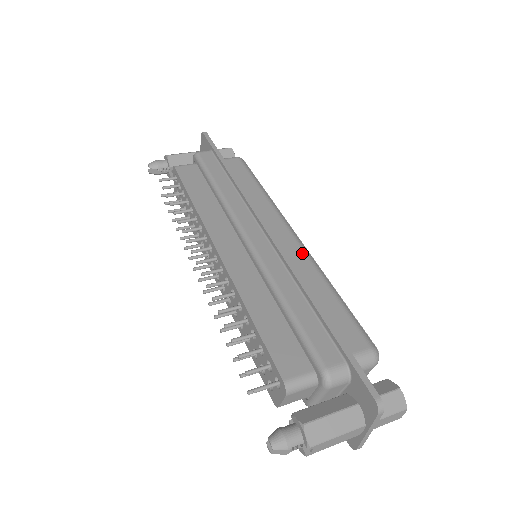
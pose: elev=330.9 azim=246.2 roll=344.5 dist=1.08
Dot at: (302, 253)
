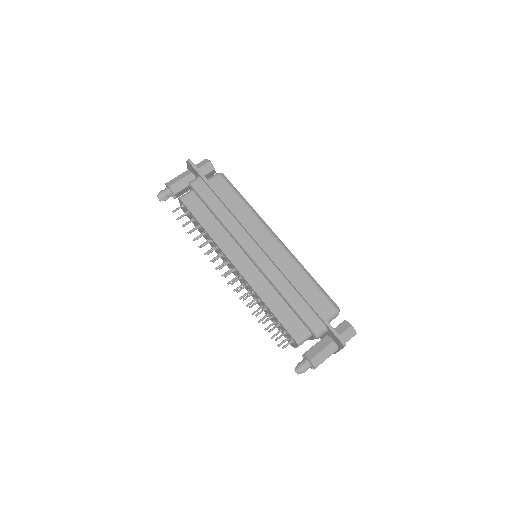
Dot at: (285, 253)
